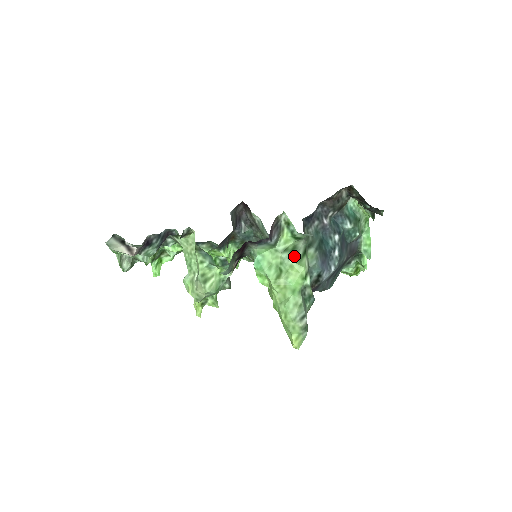
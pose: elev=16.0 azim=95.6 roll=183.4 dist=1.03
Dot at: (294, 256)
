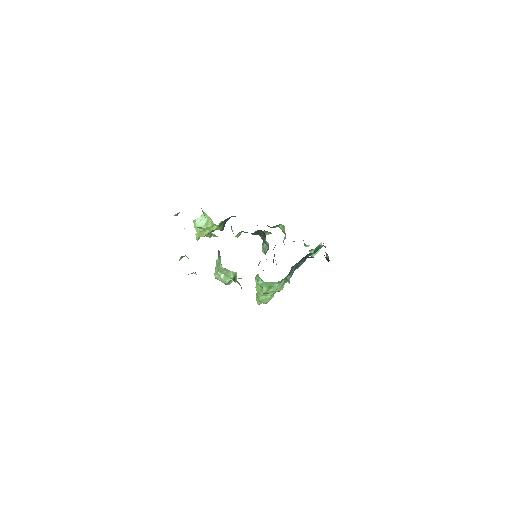
Dot at: (280, 284)
